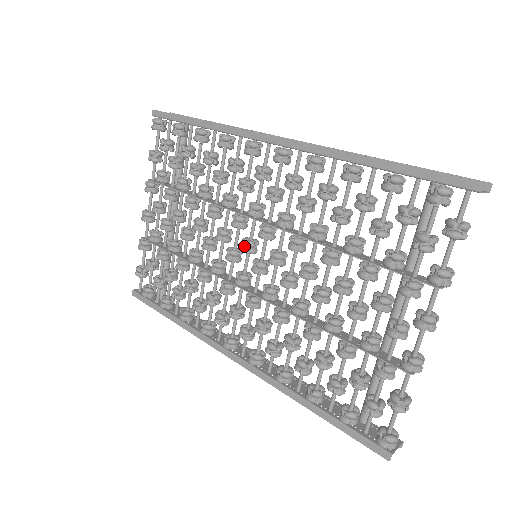
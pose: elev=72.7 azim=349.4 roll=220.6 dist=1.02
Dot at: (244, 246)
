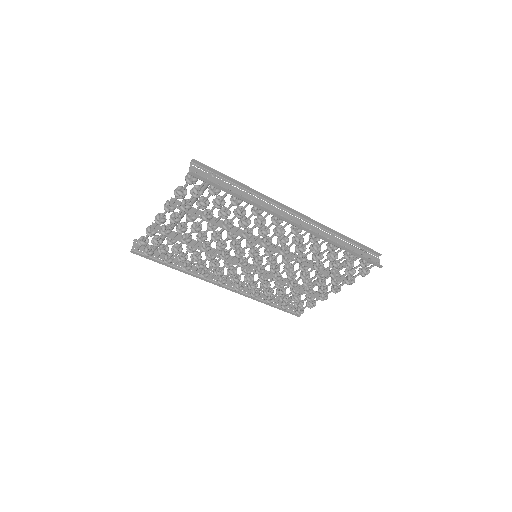
Dot at: (253, 256)
